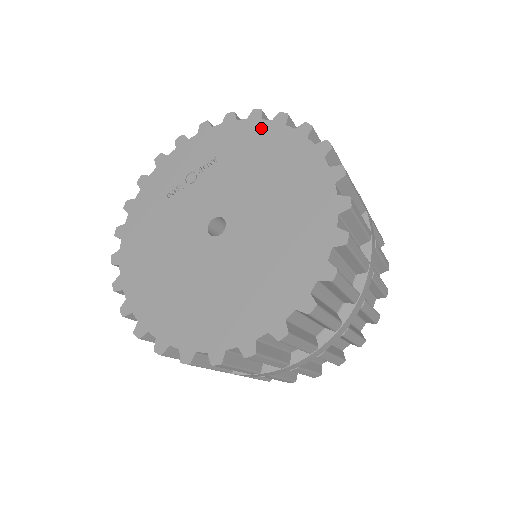
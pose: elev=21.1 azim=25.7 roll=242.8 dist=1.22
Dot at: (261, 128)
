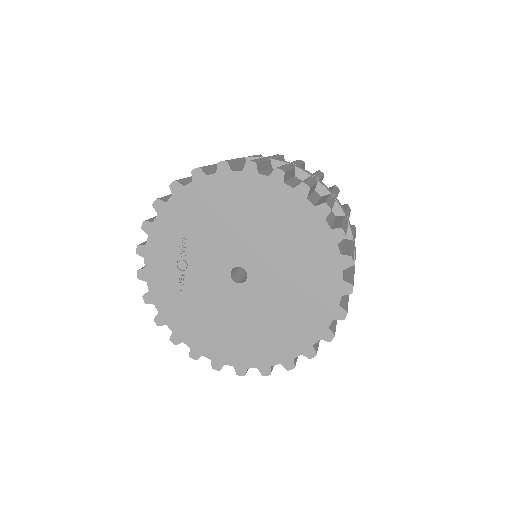
Dot at: (191, 192)
